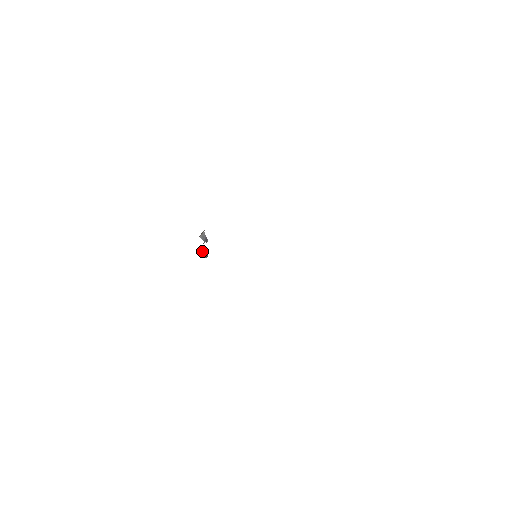
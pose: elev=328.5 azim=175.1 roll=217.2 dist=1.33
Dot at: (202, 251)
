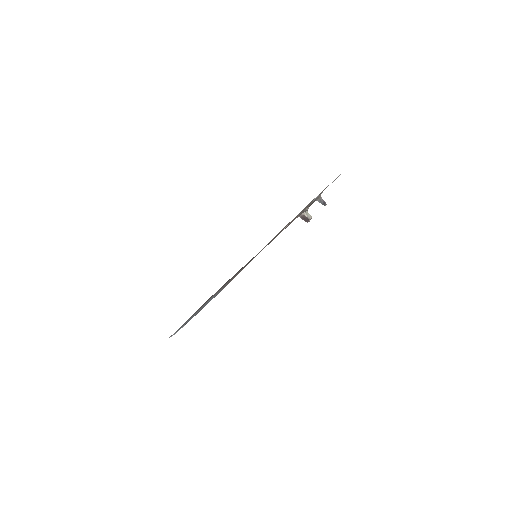
Dot at: (303, 217)
